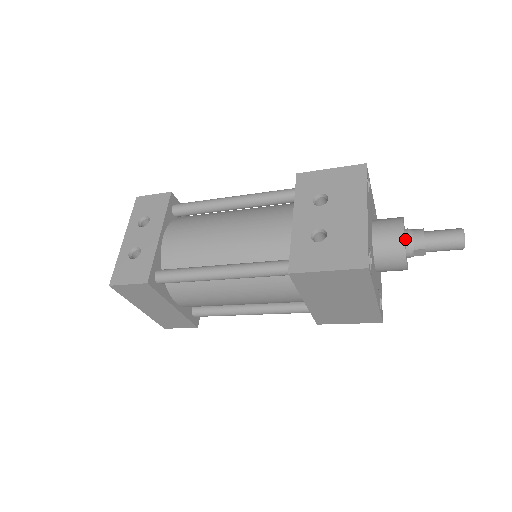
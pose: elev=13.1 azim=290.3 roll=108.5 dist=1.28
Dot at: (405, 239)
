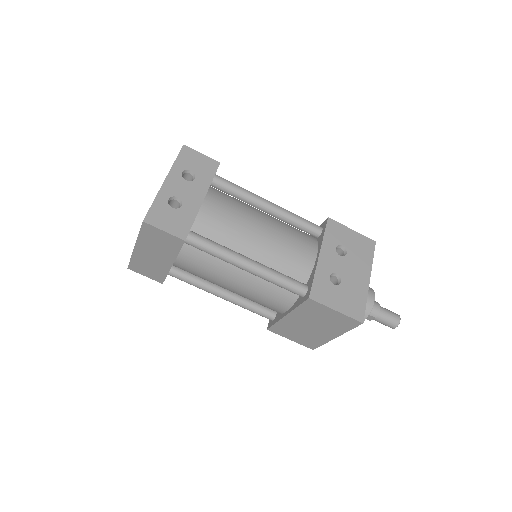
Dot at: occluded
